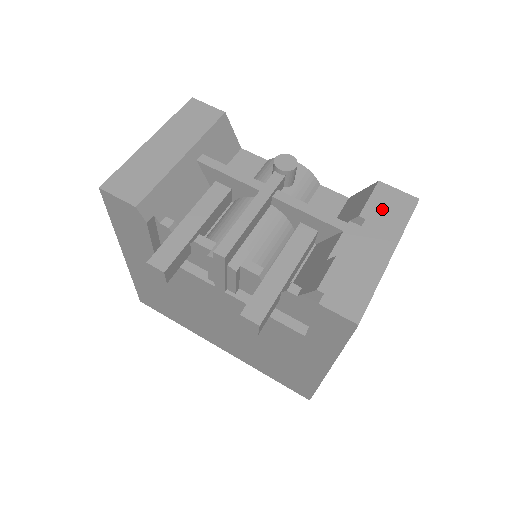
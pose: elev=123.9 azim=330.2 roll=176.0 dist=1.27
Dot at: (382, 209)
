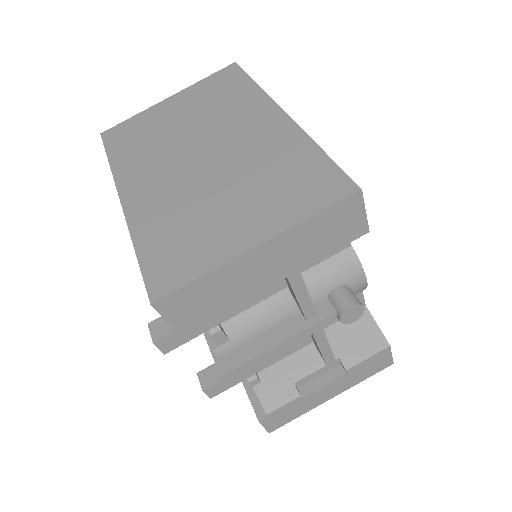
Dot at: (365, 368)
